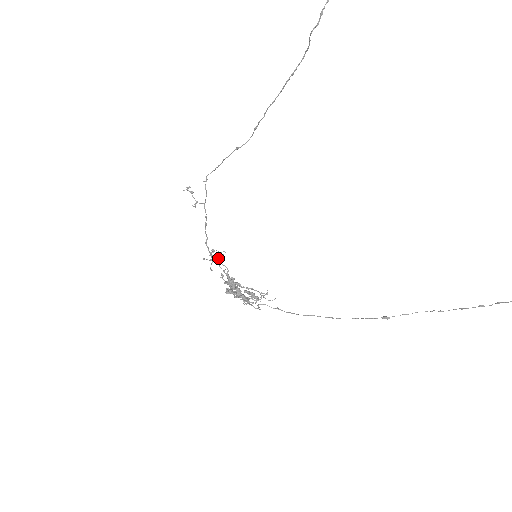
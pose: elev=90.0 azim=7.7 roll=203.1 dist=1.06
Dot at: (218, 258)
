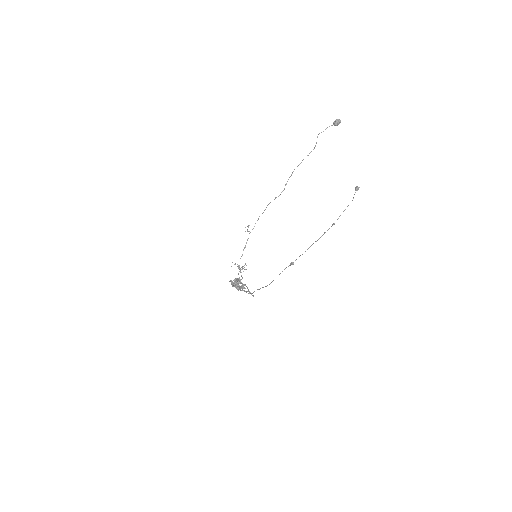
Dot at: (241, 269)
